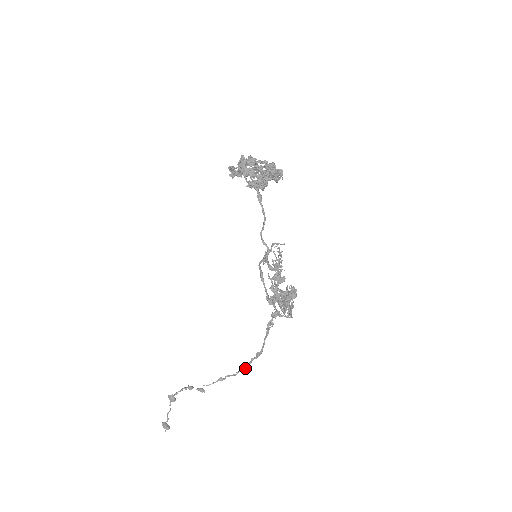
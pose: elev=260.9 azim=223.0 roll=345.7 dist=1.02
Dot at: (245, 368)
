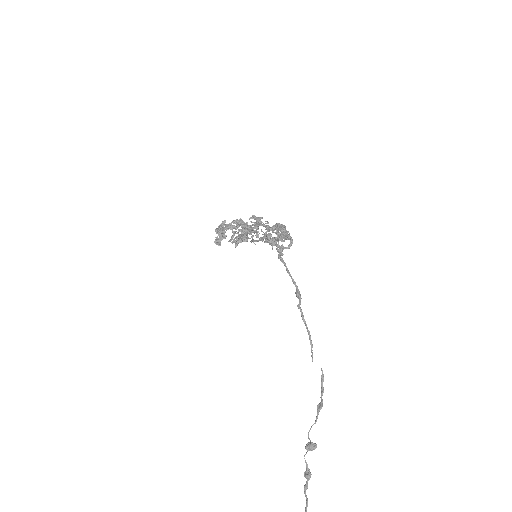
Dot at: occluded
